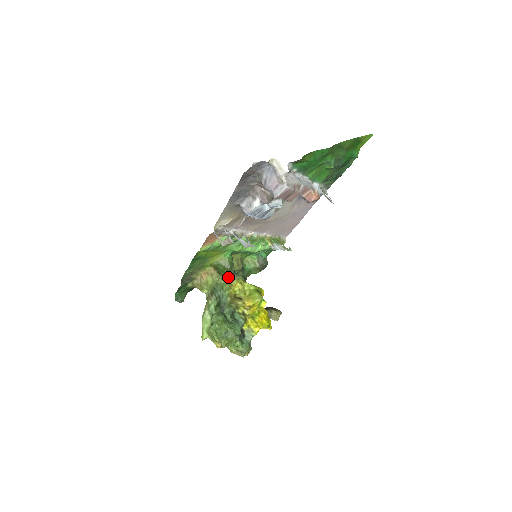
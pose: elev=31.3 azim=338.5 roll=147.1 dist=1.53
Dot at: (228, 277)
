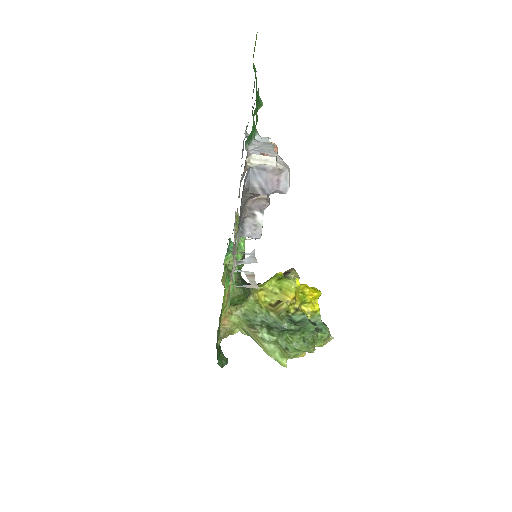
Dot at: (247, 299)
